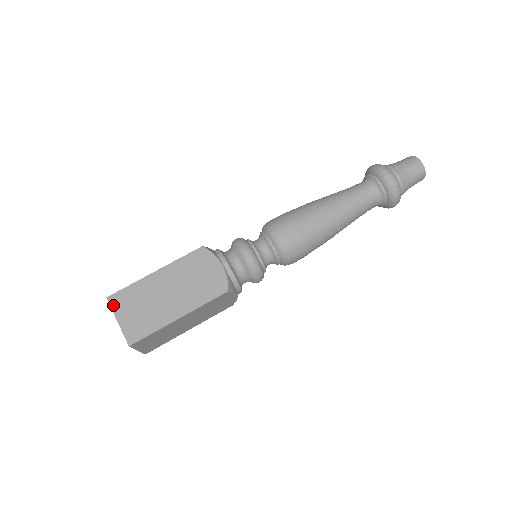
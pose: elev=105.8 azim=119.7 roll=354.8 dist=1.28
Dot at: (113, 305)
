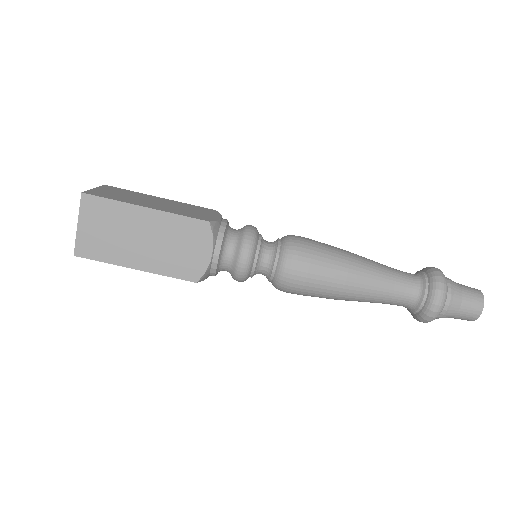
Dot at: (83, 206)
